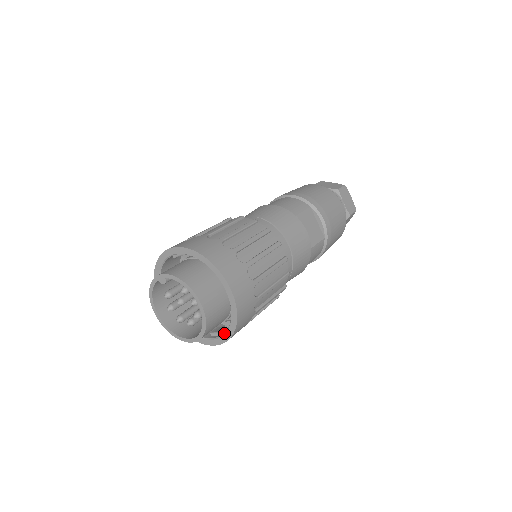
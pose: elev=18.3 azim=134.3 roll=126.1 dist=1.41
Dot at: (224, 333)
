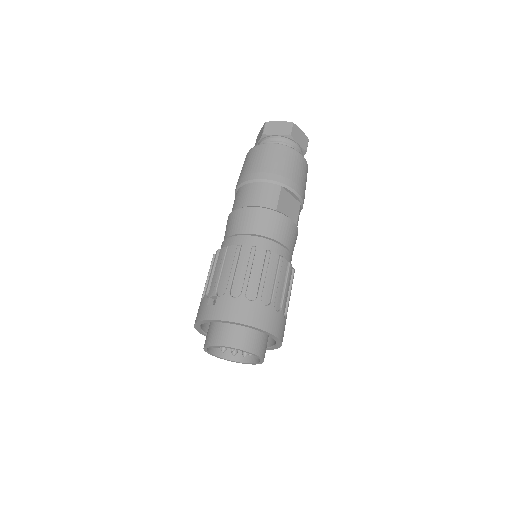
Dot at: (271, 347)
